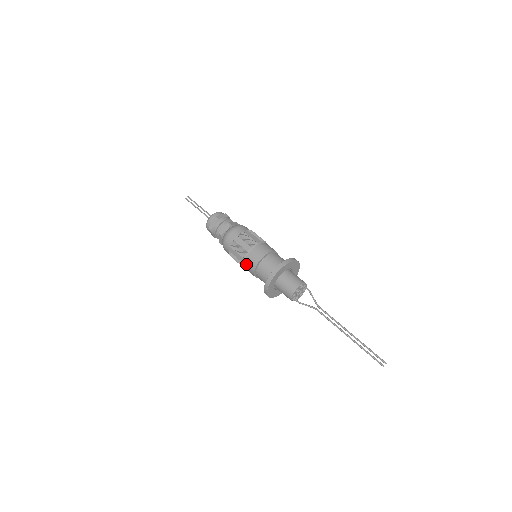
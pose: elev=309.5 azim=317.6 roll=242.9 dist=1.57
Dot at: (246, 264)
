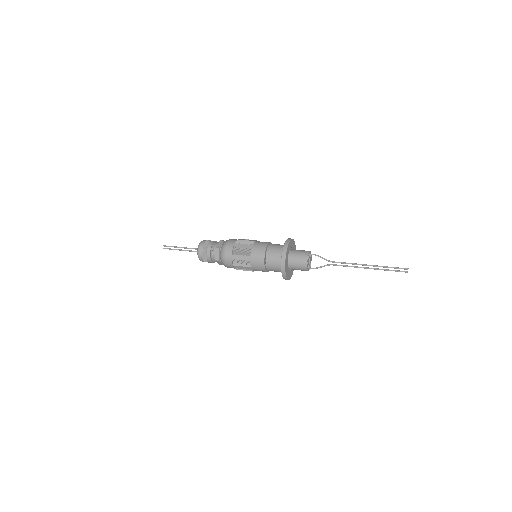
Dot at: (255, 269)
